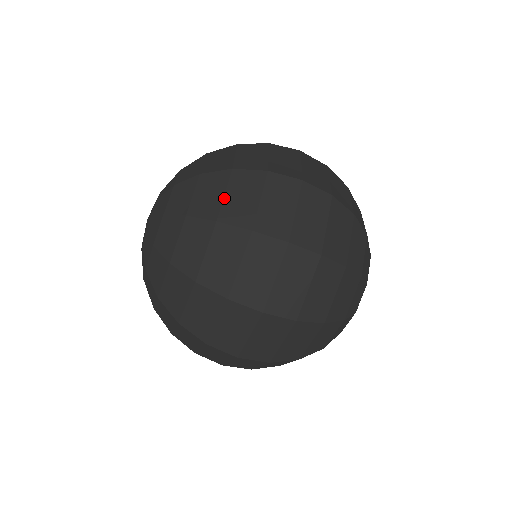
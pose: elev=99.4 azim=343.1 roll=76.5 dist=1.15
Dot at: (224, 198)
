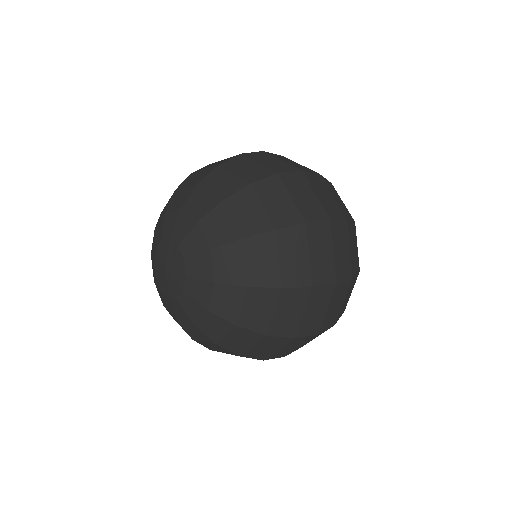
Dot at: (265, 209)
